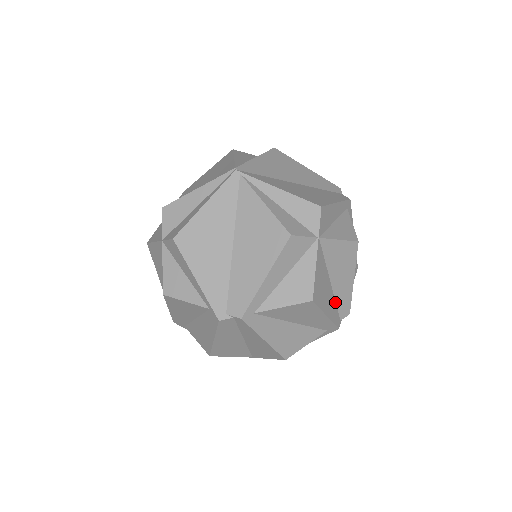
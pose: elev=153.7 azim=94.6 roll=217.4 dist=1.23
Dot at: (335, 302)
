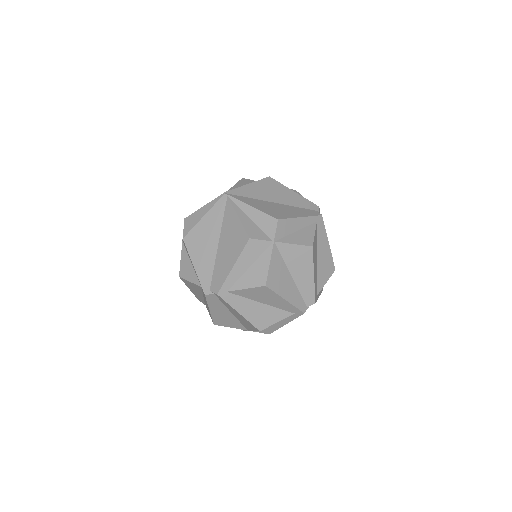
Dot at: (299, 292)
